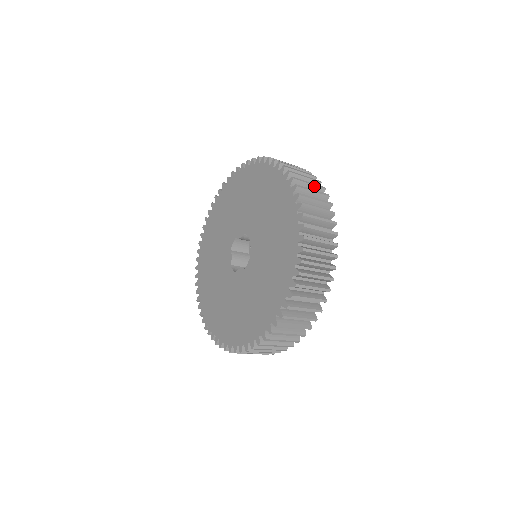
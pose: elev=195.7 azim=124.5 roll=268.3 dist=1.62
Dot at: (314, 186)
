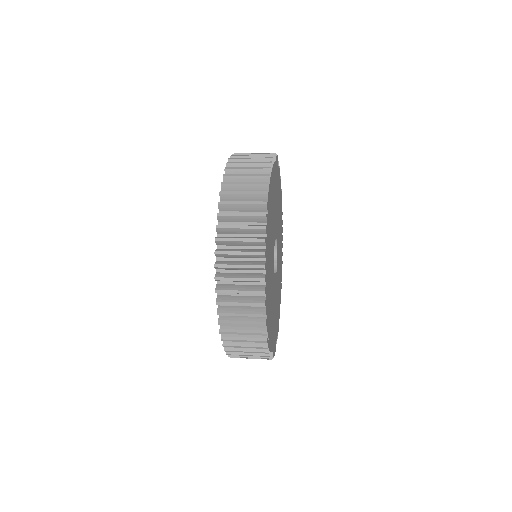
Dot at: (249, 205)
